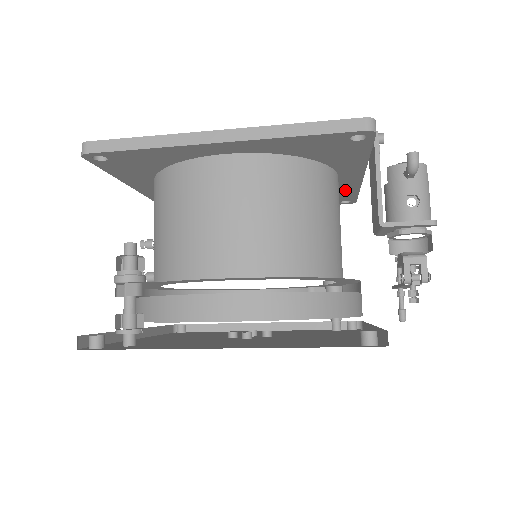
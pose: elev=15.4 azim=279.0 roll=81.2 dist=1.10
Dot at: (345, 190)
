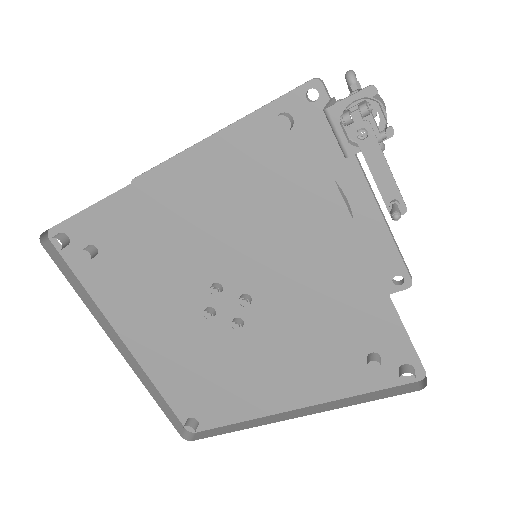
Dot at: (375, 238)
